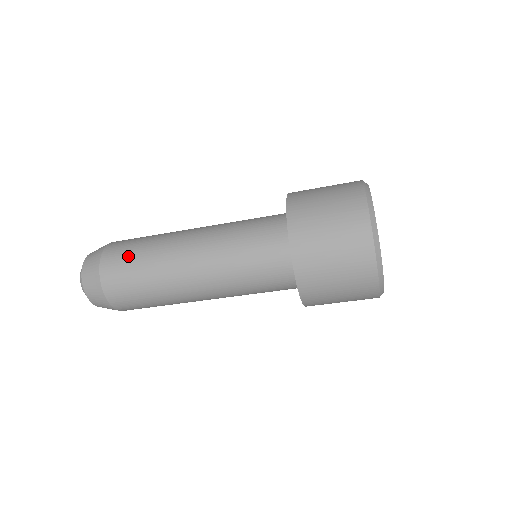
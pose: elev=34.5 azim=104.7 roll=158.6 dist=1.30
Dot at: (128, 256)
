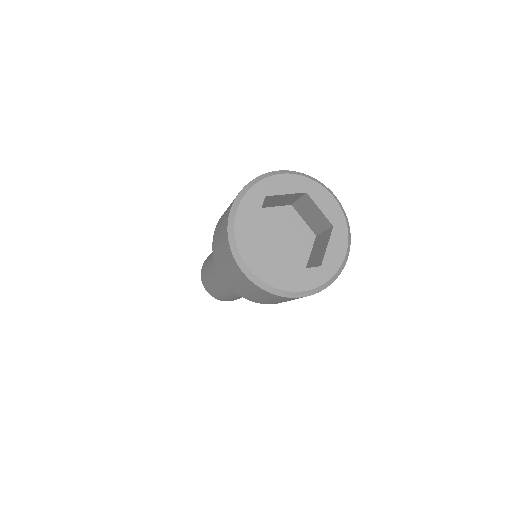
Dot at: occluded
